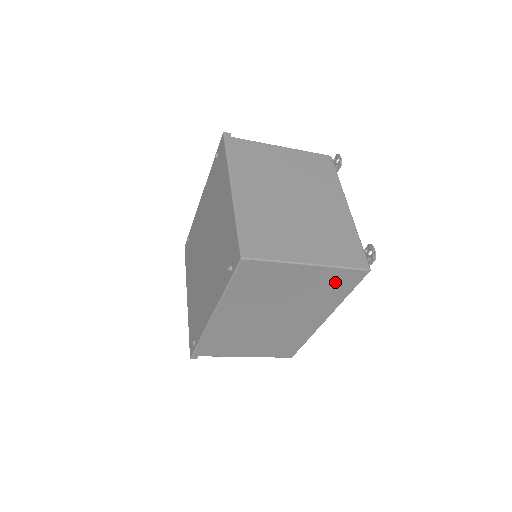
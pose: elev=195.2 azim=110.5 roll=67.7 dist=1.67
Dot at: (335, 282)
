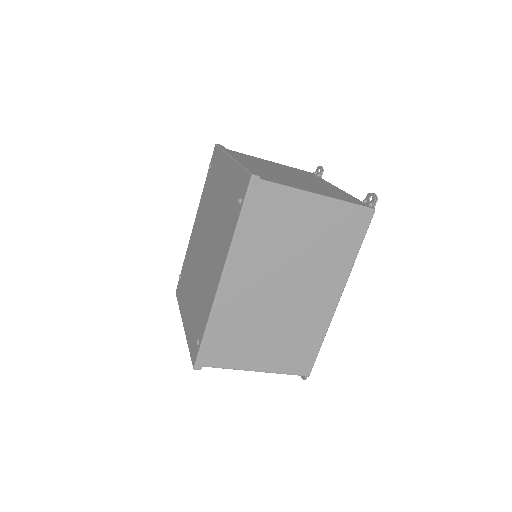
Dot at: (344, 227)
